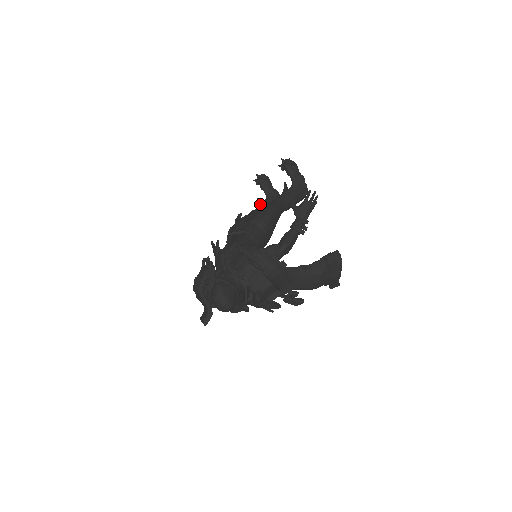
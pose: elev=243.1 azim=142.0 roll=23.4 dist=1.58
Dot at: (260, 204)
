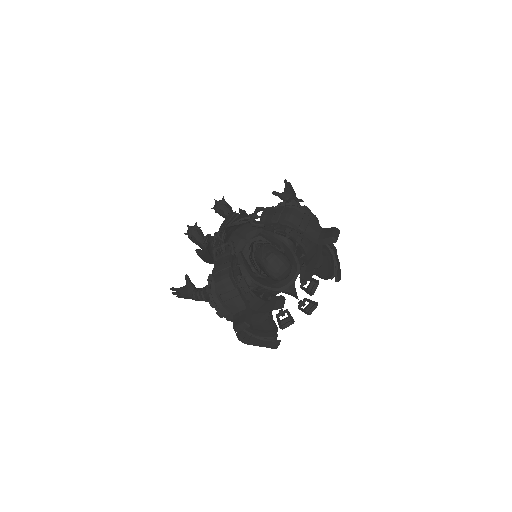
Dot at: occluded
